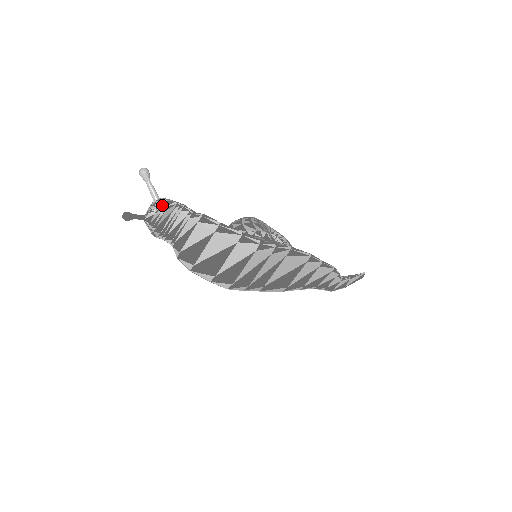
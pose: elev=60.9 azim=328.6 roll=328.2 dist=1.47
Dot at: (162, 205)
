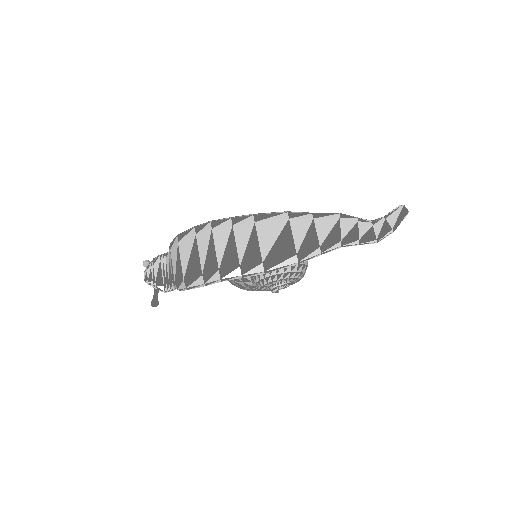
Dot at: (150, 263)
